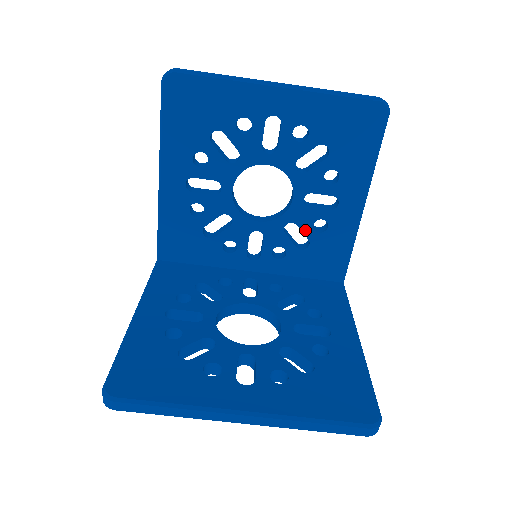
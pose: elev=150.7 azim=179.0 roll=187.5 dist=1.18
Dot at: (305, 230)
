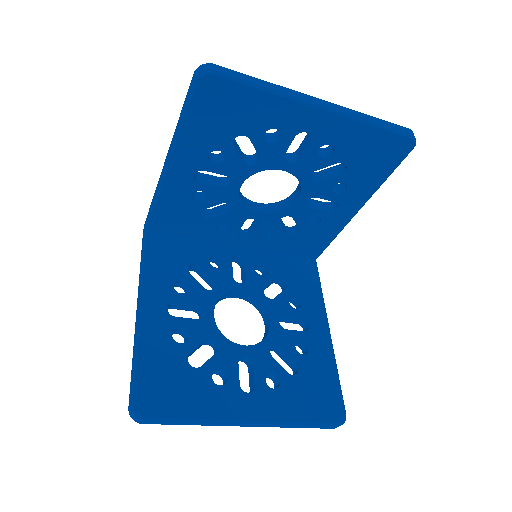
Dot at: (299, 223)
